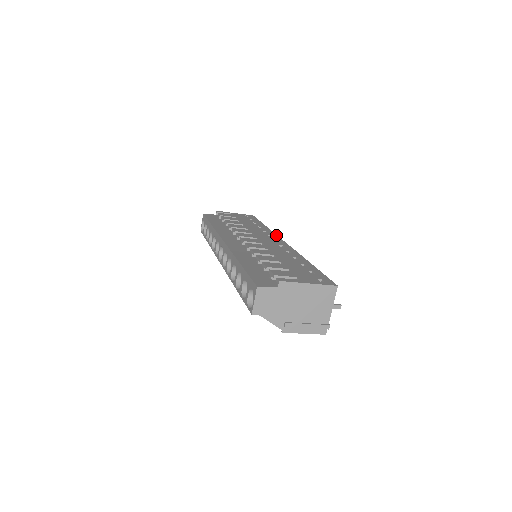
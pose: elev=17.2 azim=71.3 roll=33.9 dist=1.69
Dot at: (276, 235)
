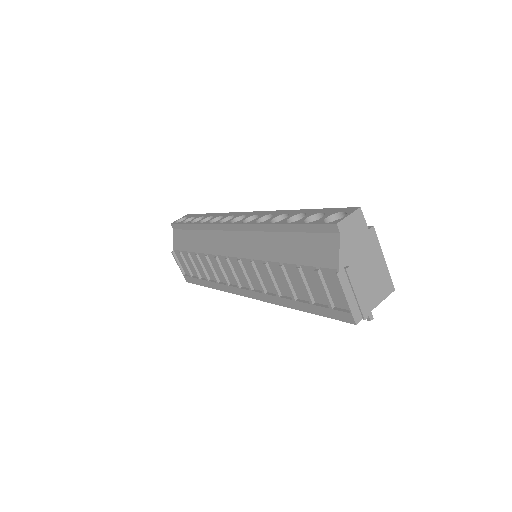
Dot at: occluded
